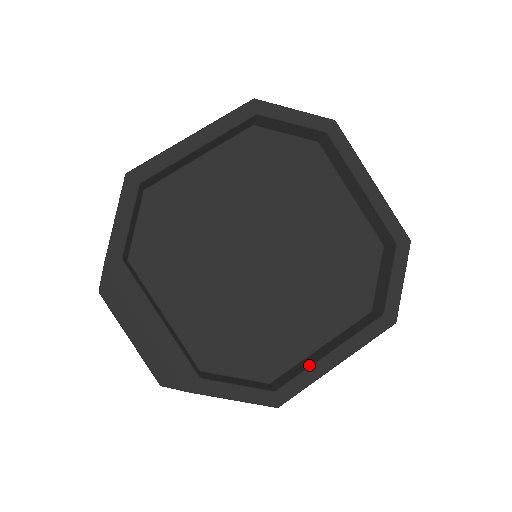
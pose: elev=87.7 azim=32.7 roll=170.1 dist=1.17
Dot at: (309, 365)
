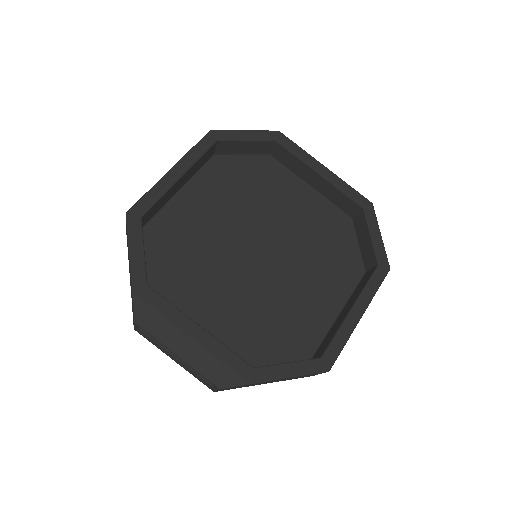
Dot at: (339, 326)
